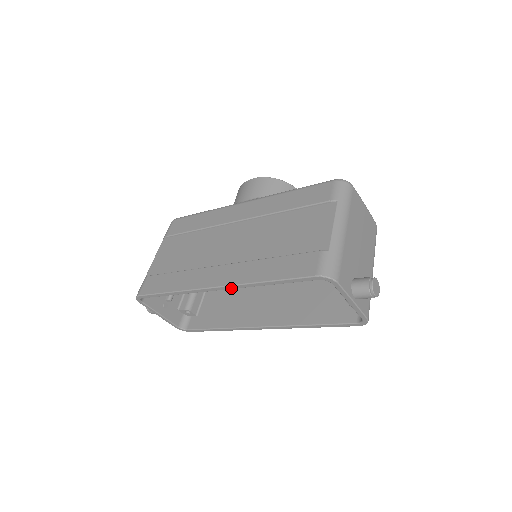
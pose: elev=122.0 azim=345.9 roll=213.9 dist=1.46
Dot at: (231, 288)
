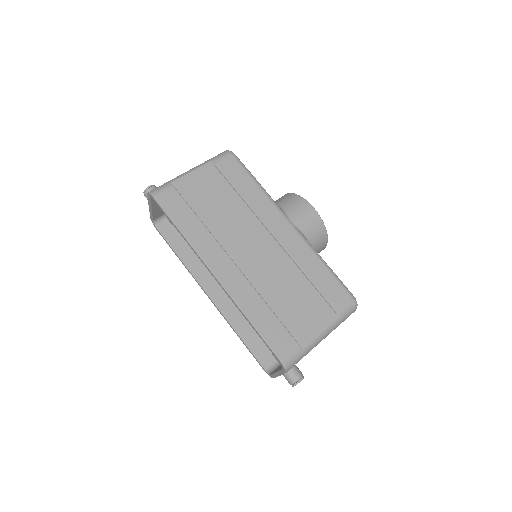
Dot at: (224, 290)
